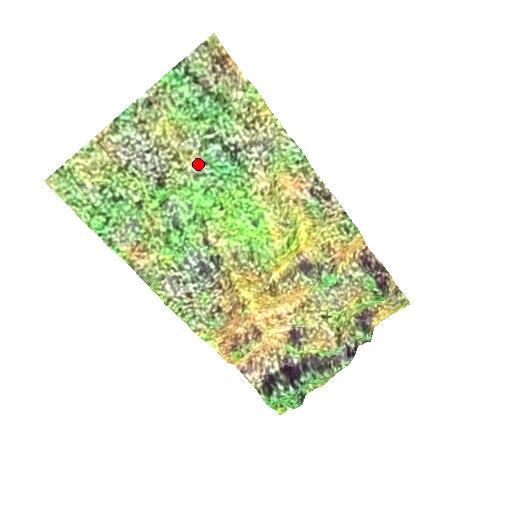
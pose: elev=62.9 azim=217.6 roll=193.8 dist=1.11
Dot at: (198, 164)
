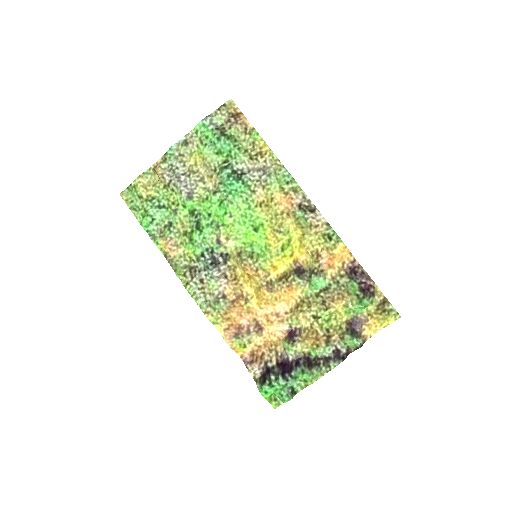
Dot at: (217, 184)
